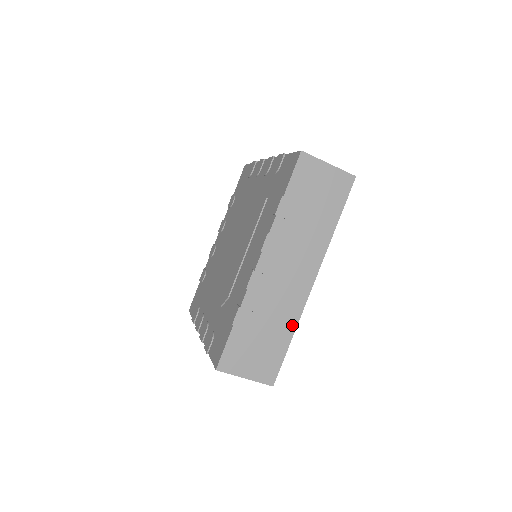
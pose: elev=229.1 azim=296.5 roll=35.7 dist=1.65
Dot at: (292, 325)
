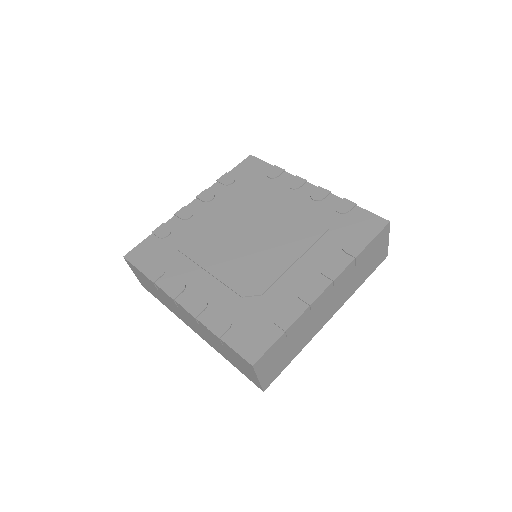
Dot at: (303, 346)
